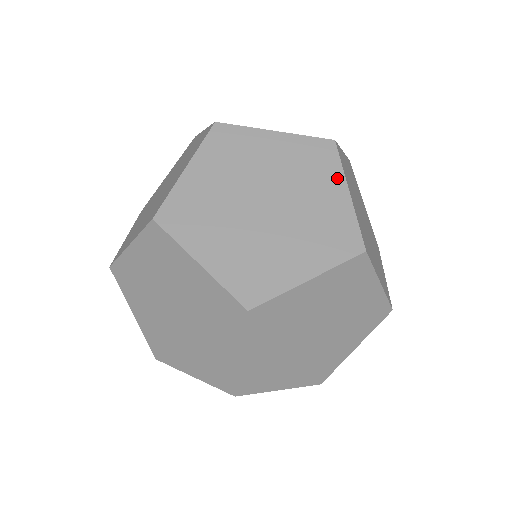
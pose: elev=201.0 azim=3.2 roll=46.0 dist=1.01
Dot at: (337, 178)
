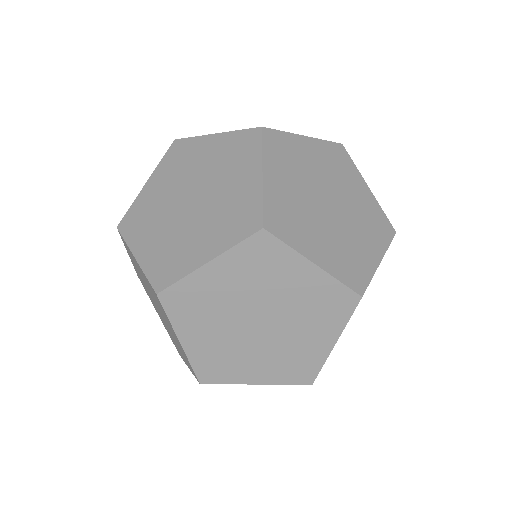
Dot at: (336, 329)
